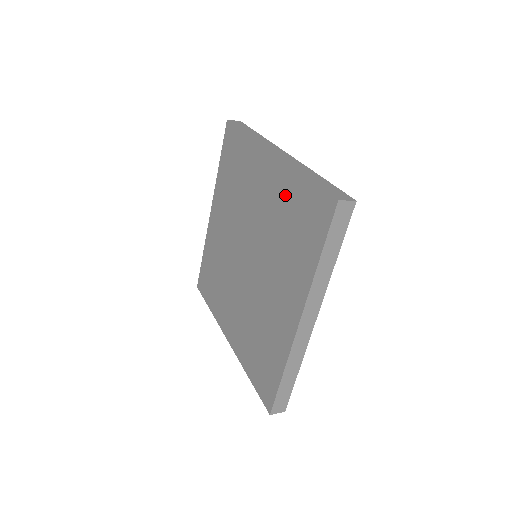
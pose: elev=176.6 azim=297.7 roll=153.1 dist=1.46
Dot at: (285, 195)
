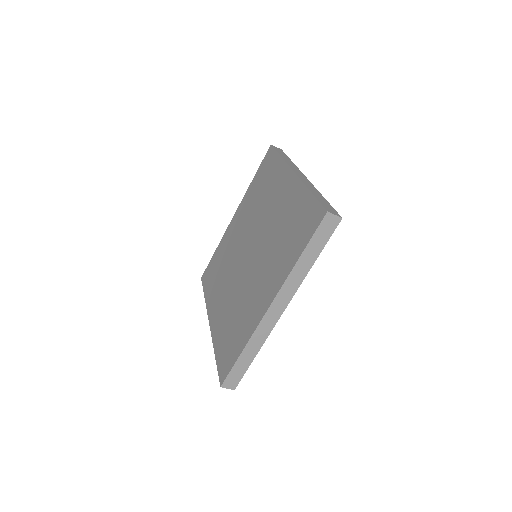
Dot at: (250, 197)
